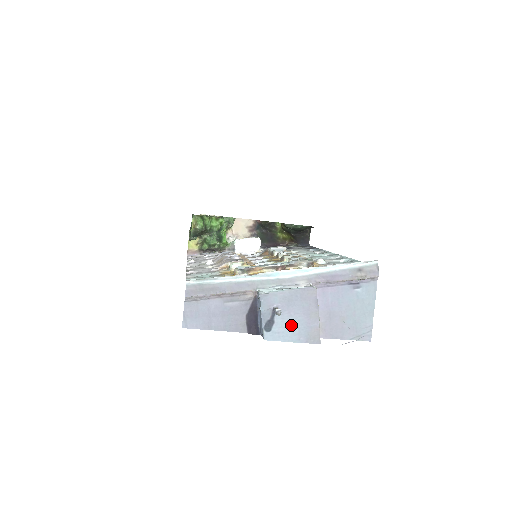
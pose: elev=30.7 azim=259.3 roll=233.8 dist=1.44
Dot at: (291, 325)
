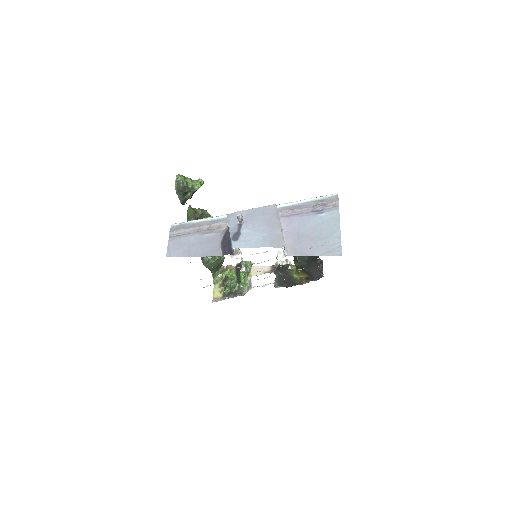
Dot at: (256, 234)
